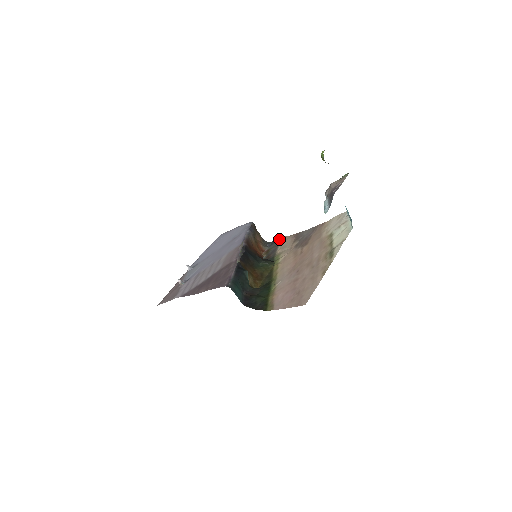
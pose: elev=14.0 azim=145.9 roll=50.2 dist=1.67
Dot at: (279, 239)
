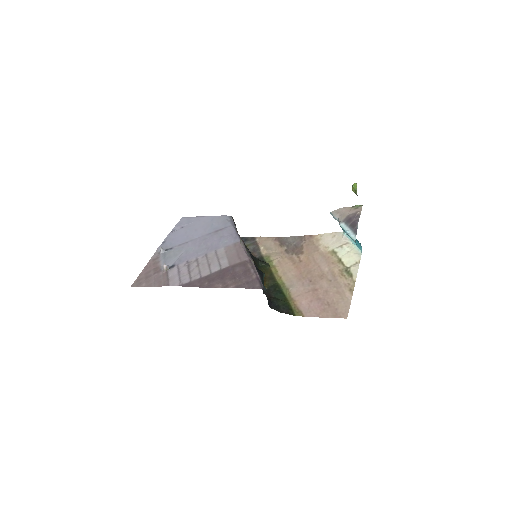
Dot at: (254, 237)
